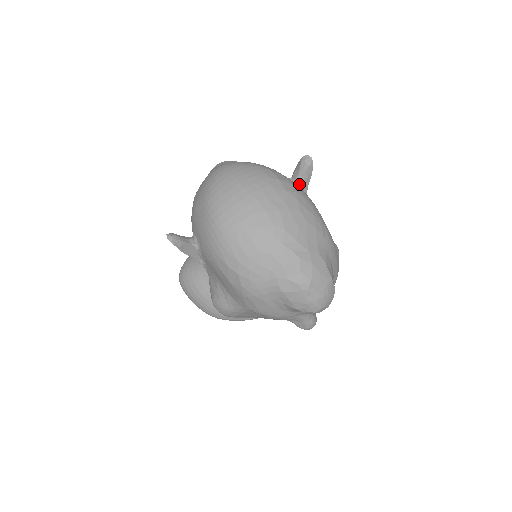
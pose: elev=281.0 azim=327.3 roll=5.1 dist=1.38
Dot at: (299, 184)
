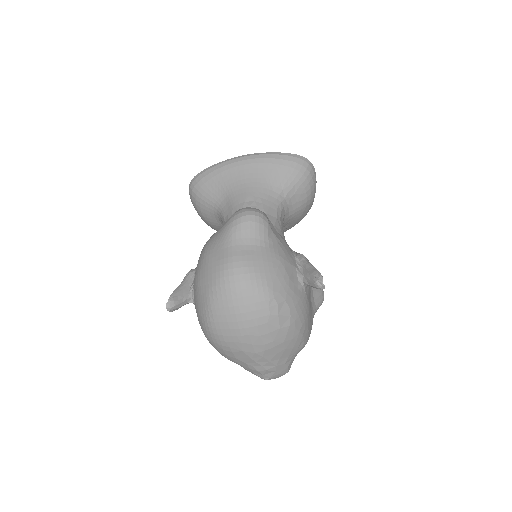
Dot at: (306, 286)
